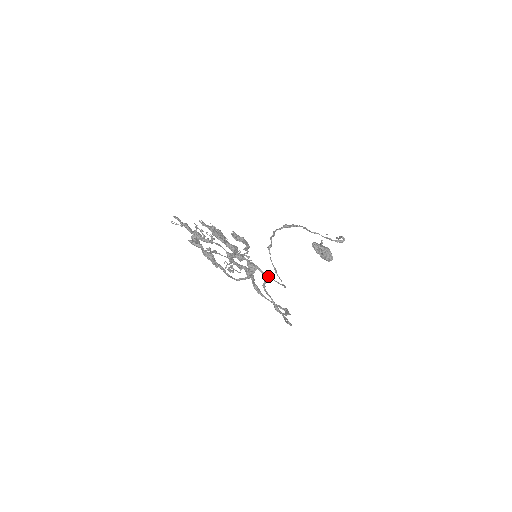
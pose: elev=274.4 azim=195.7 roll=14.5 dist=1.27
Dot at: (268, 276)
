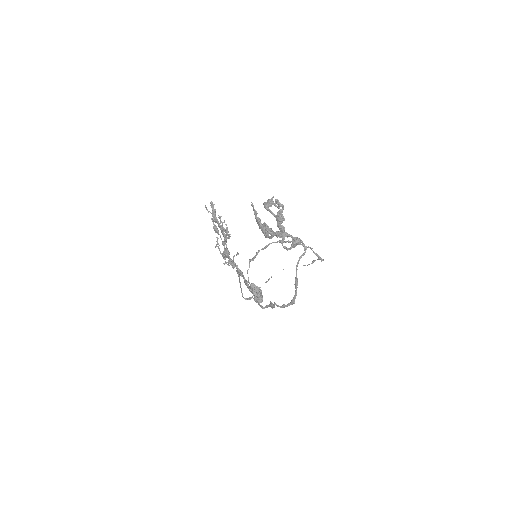
Dot at: occluded
